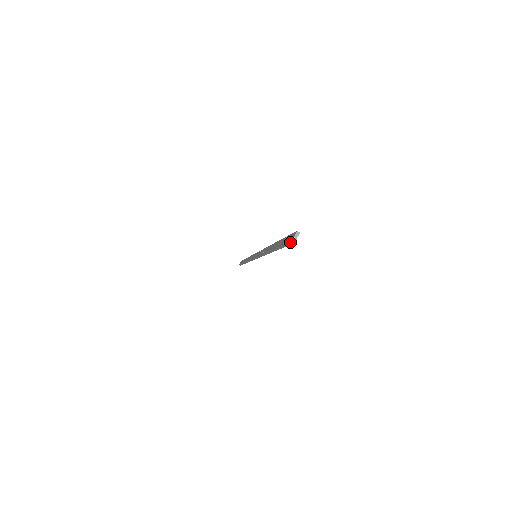
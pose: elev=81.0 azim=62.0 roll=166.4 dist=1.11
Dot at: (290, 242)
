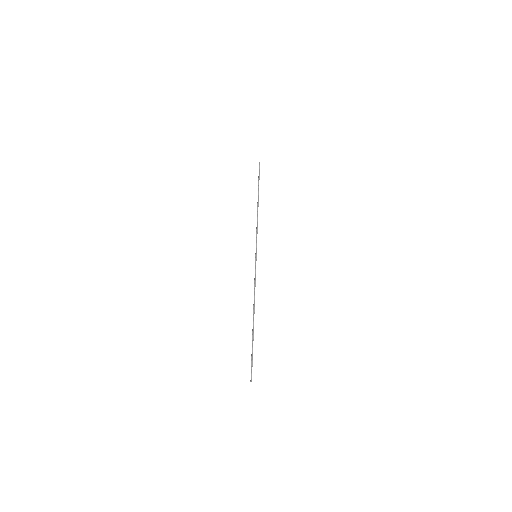
Dot at: occluded
